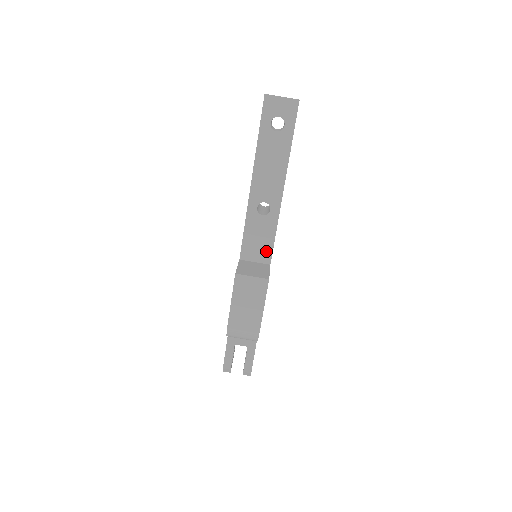
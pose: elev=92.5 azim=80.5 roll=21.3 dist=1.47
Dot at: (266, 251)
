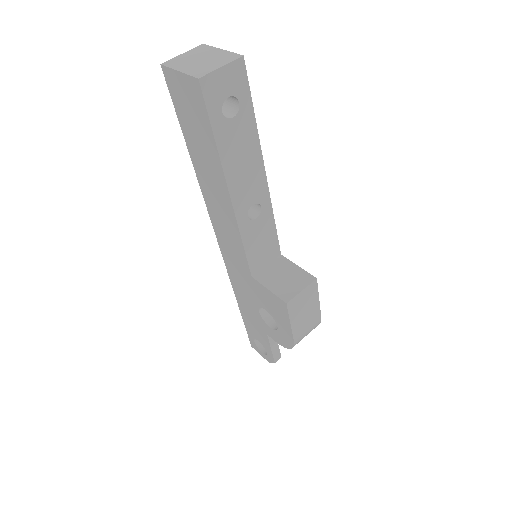
Dot at: (272, 247)
